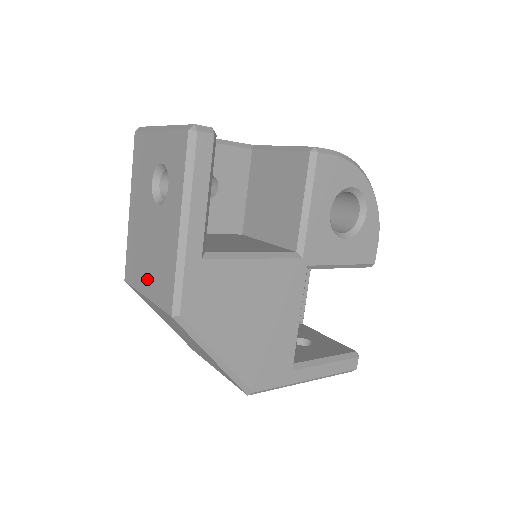
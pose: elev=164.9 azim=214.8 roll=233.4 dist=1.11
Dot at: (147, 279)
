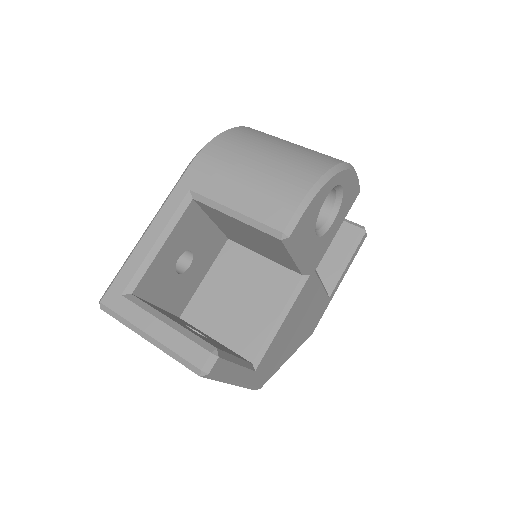
Dot at: occluded
